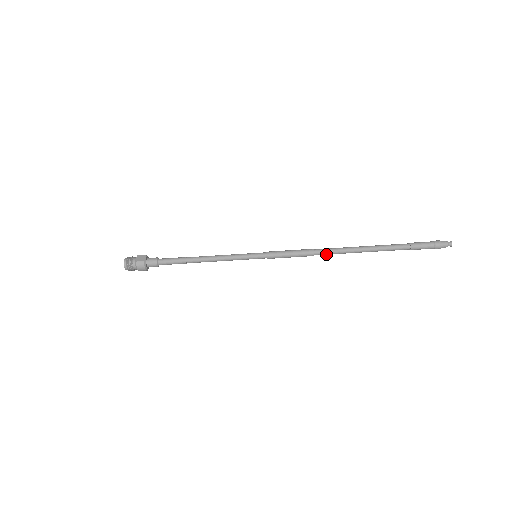
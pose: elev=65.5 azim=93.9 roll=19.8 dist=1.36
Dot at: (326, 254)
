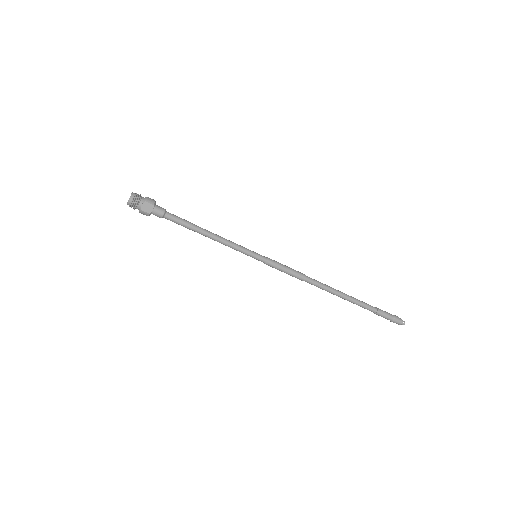
Dot at: (312, 284)
